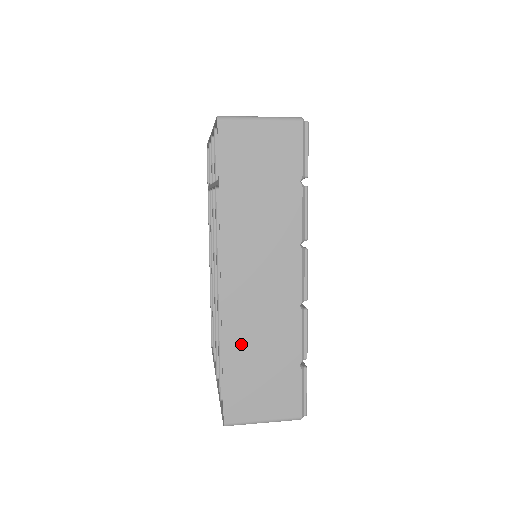
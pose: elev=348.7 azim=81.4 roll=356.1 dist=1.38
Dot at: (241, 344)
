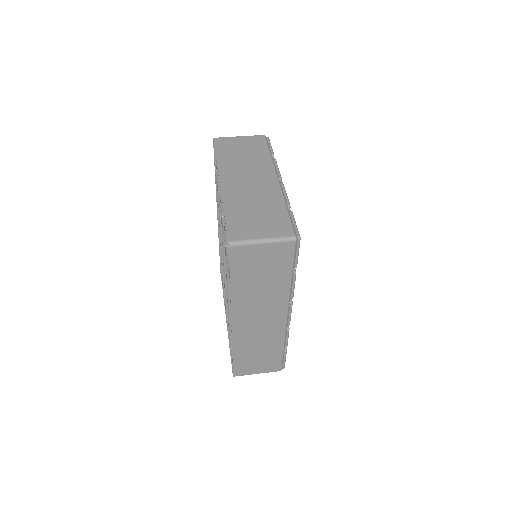
Dot at: (244, 347)
